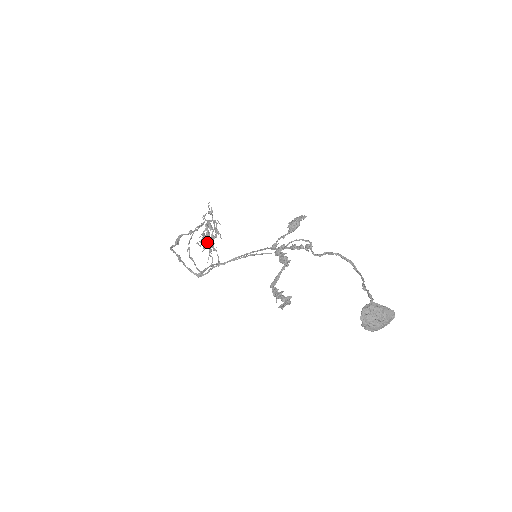
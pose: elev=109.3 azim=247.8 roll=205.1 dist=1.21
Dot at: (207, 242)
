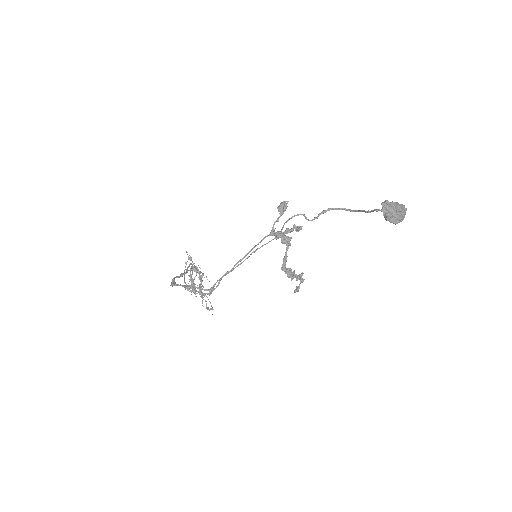
Dot at: occluded
